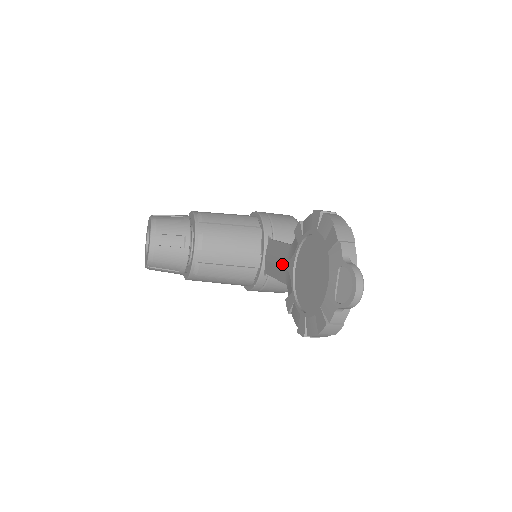
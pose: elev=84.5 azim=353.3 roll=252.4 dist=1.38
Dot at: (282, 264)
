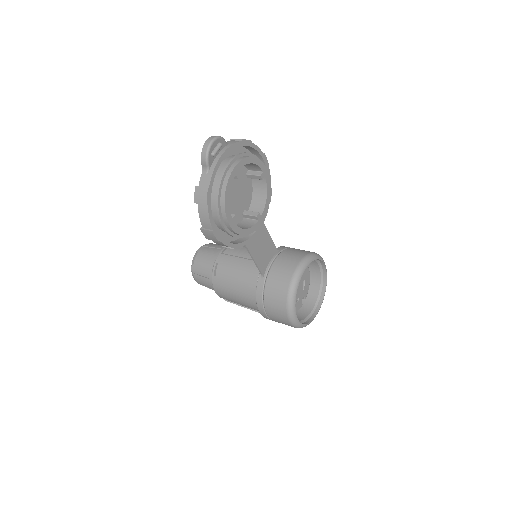
Dot at: occluded
